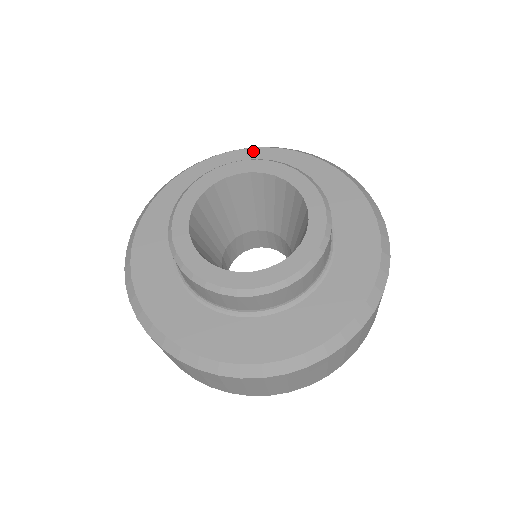
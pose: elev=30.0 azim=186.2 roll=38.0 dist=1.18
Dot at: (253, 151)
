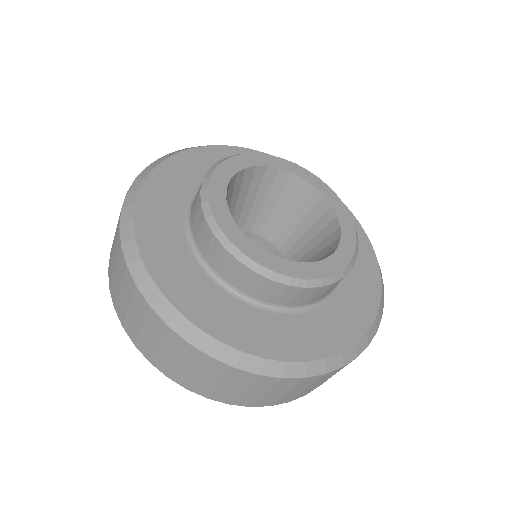
Dot at: (233, 149)
